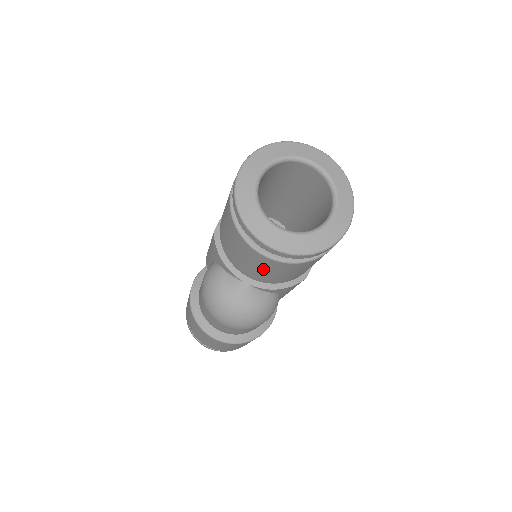
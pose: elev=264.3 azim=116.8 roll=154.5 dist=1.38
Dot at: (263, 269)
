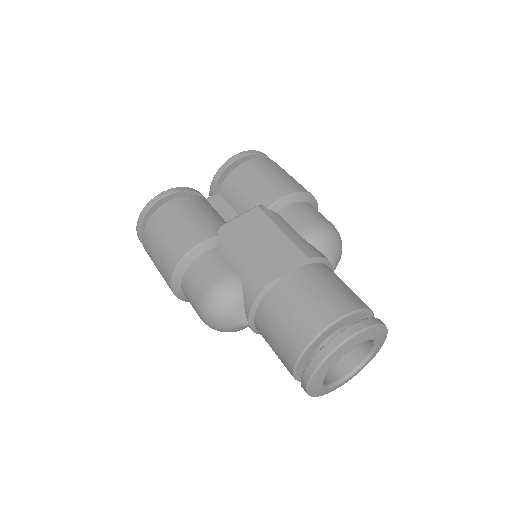
Dot at: (276, 354)
